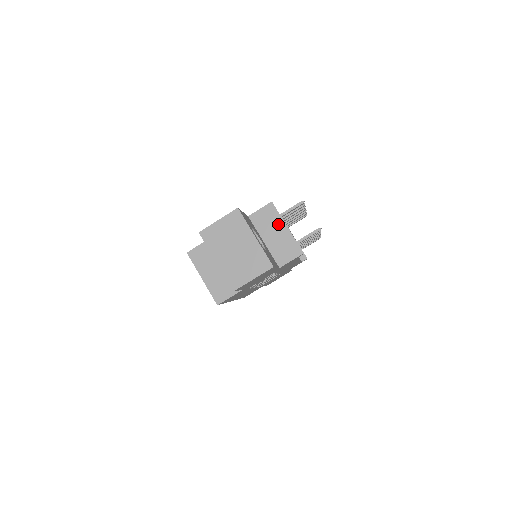
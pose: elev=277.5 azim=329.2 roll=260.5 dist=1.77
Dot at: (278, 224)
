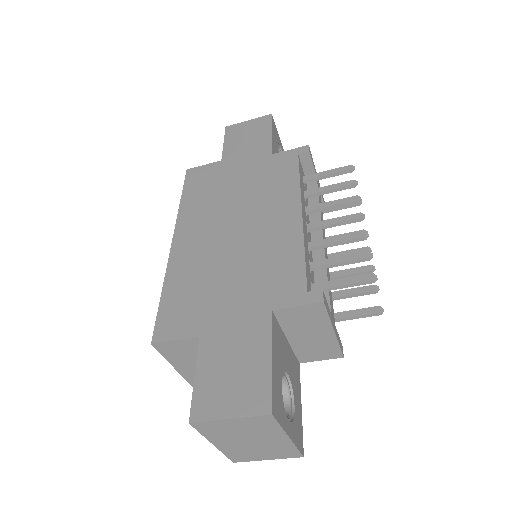
Dot at: (321, 327)
